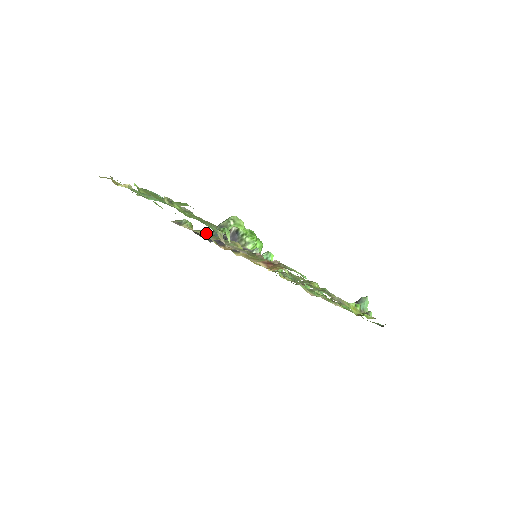
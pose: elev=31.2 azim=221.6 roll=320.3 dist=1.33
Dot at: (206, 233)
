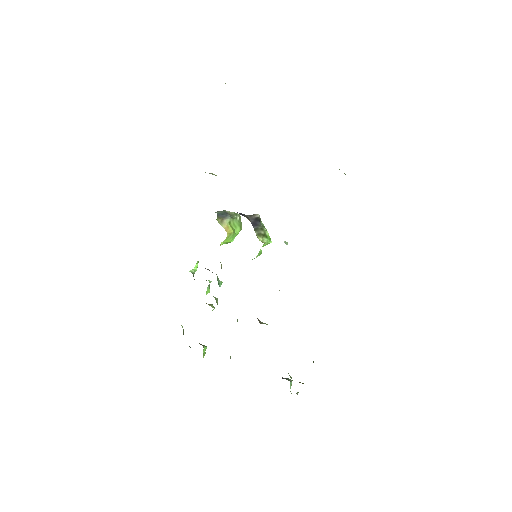
Dot at: occluded
